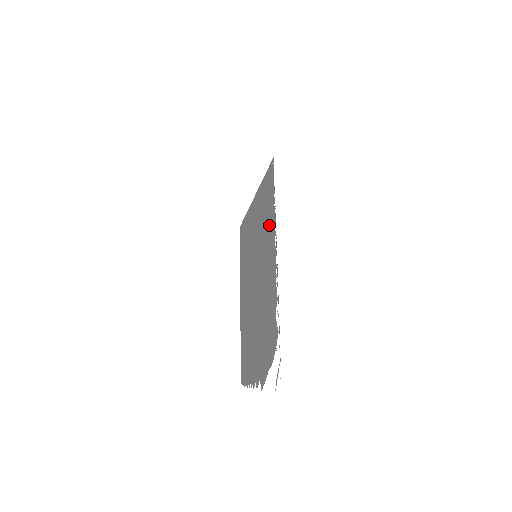
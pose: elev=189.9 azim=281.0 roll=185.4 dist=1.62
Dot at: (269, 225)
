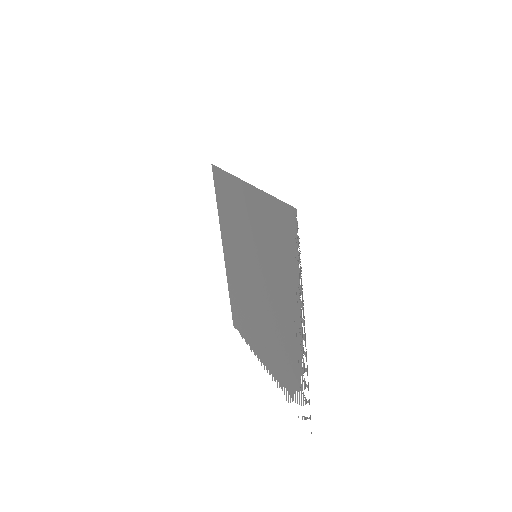
Dot at: (287, 271)
